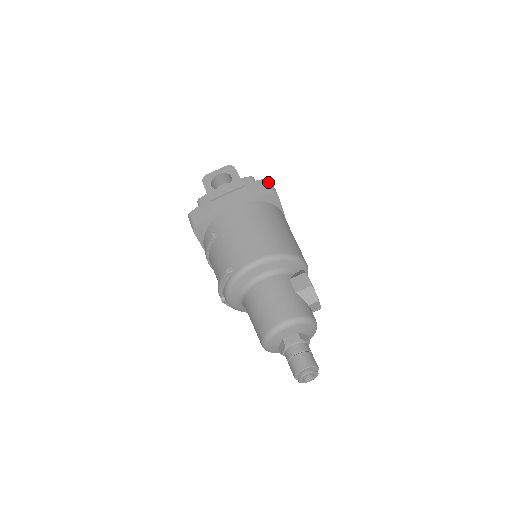
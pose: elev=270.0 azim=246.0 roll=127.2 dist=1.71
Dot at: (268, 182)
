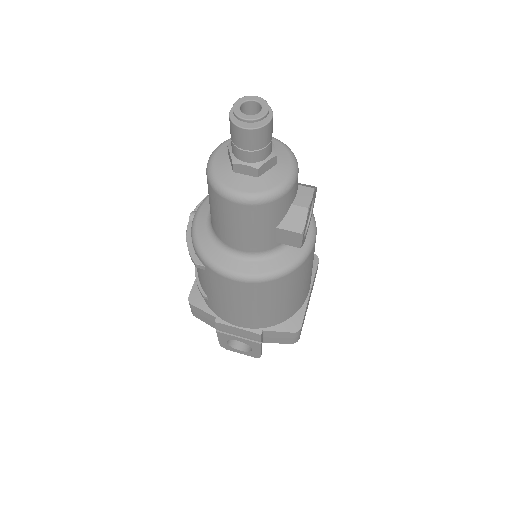
Dot at: occluded
